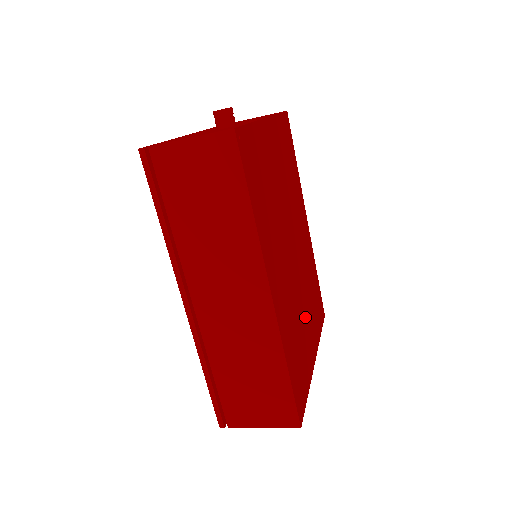
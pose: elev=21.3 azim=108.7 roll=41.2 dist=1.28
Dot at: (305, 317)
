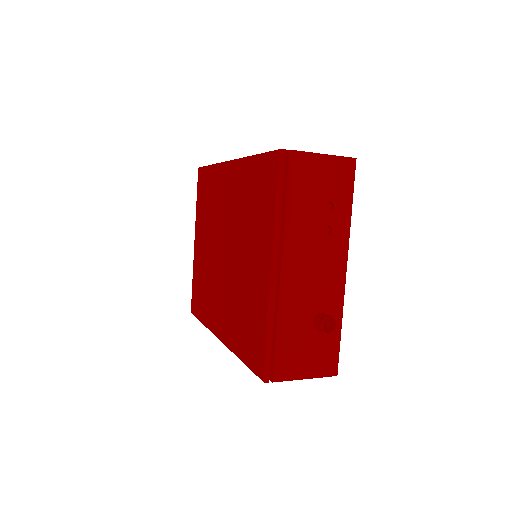
Dot at: occluded
